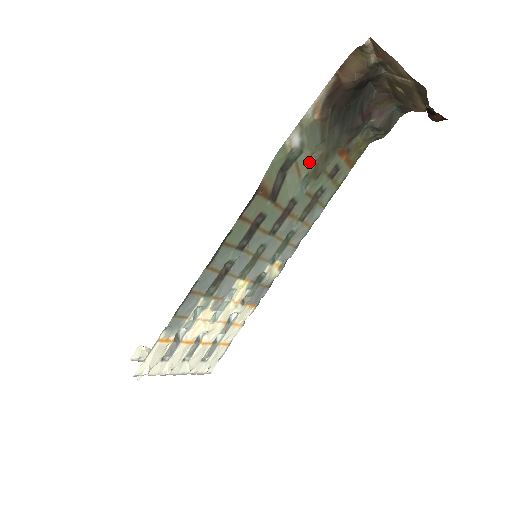
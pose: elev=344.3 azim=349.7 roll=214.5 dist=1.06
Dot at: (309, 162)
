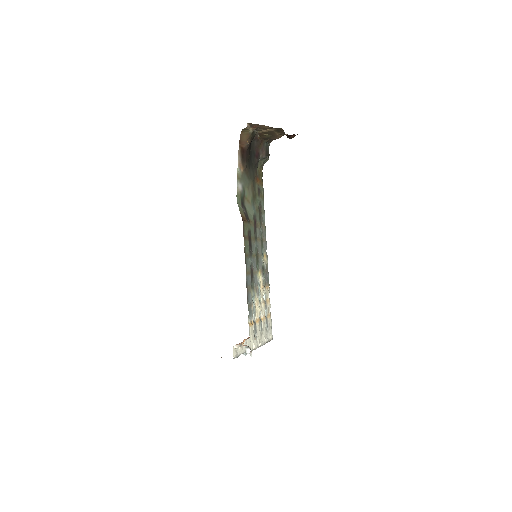
Dot at: (249, 193)
